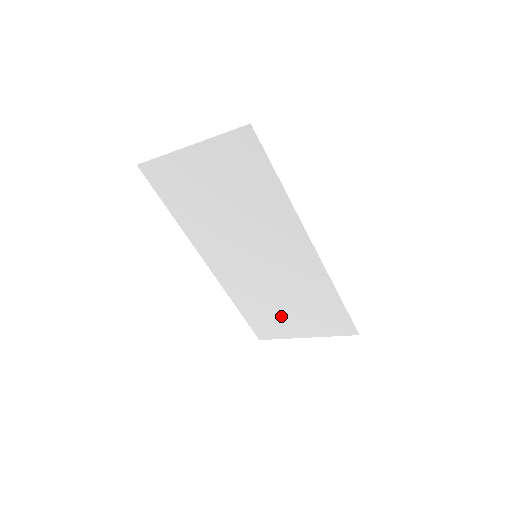
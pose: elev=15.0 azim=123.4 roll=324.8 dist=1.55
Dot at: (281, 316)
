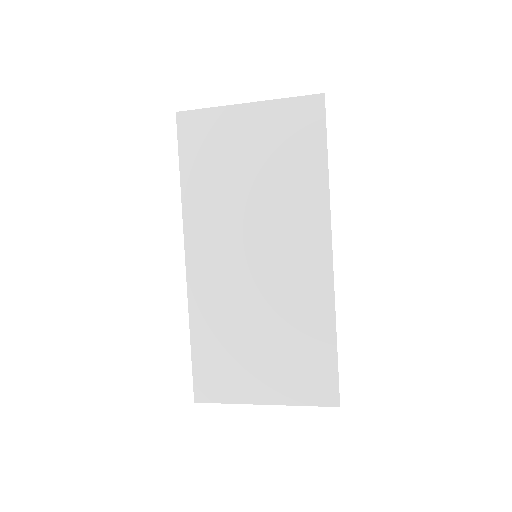
Dot at: (246, 360)
